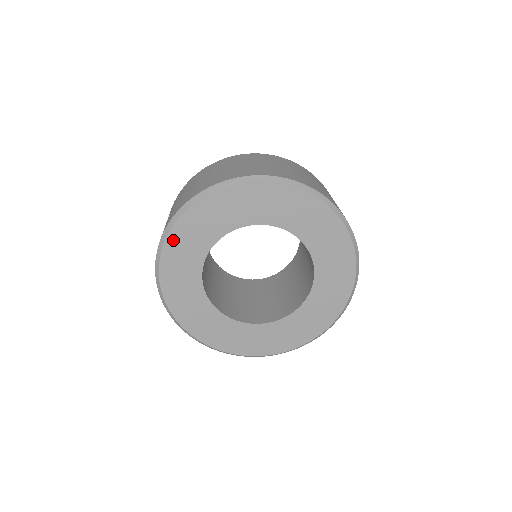
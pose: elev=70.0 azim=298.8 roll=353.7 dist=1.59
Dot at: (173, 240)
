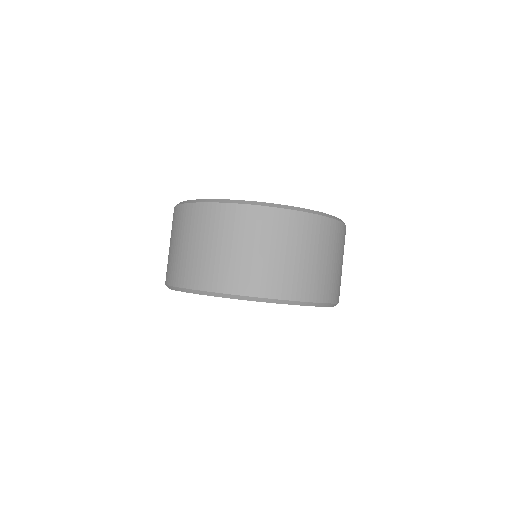
Dot at: occluded
